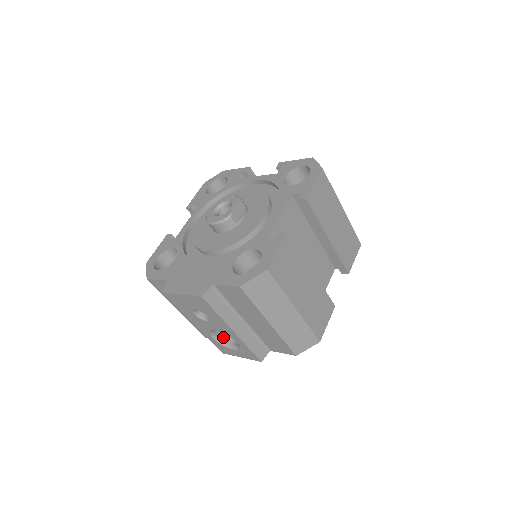
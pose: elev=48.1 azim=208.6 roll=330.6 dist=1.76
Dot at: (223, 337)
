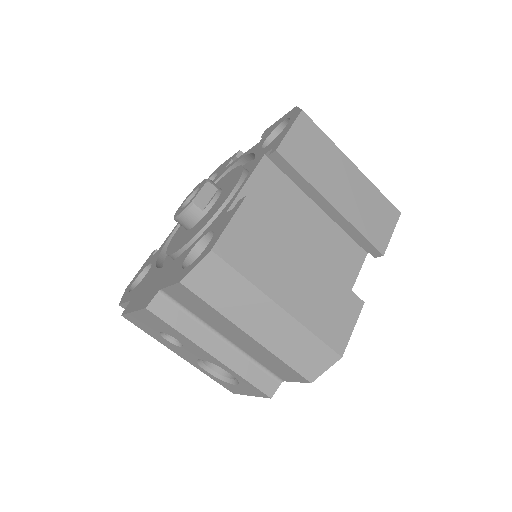
Dot at: (222, 369)
